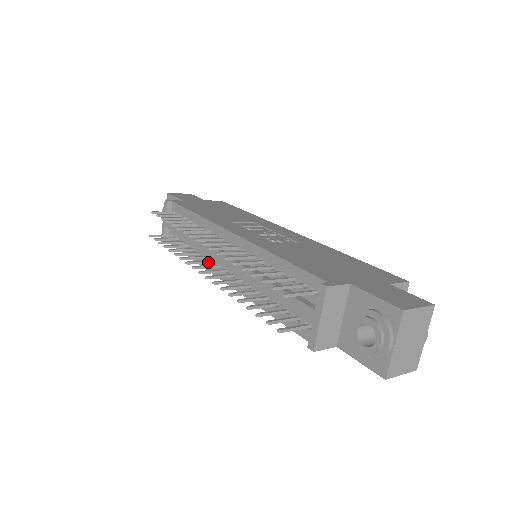
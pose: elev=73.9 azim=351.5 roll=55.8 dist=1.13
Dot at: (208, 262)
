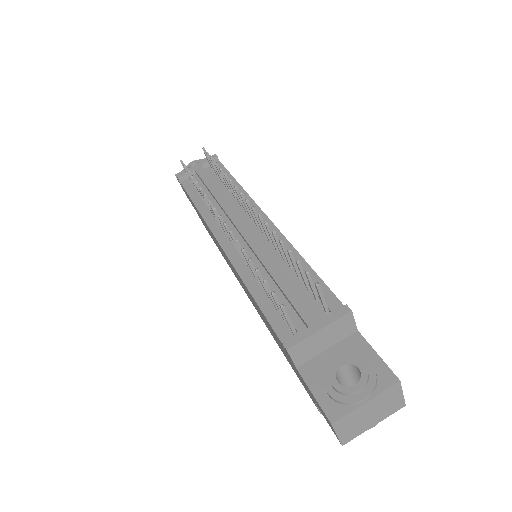
Dot at: occluded
